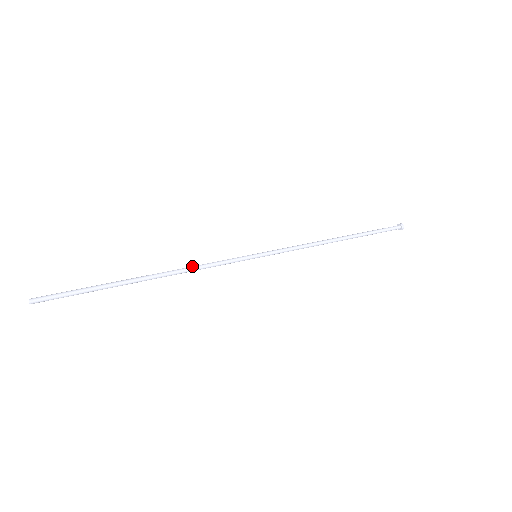
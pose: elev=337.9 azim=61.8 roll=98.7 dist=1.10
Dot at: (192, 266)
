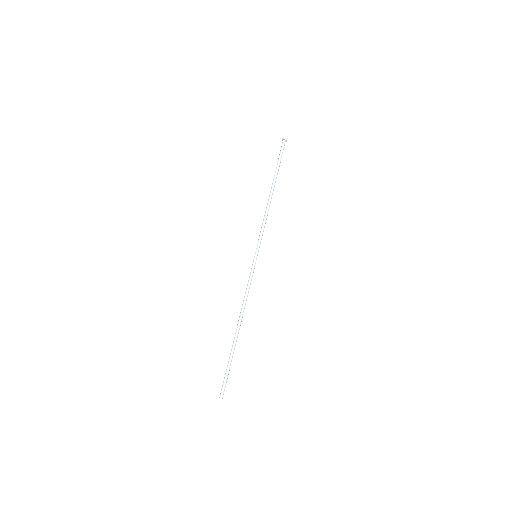
Dot at: (245, 300)
